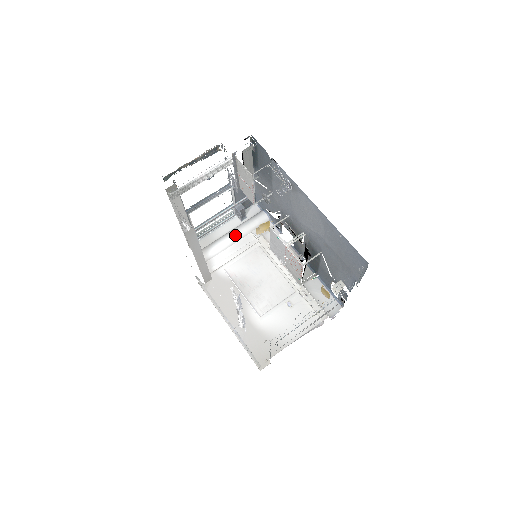
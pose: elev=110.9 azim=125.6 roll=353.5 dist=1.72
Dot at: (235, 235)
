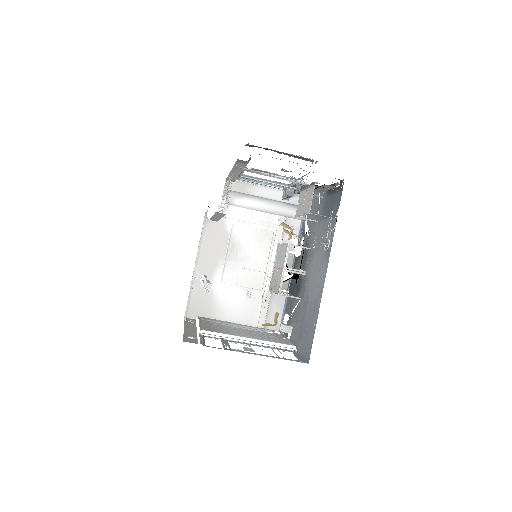
Dot at: (266, 207)
